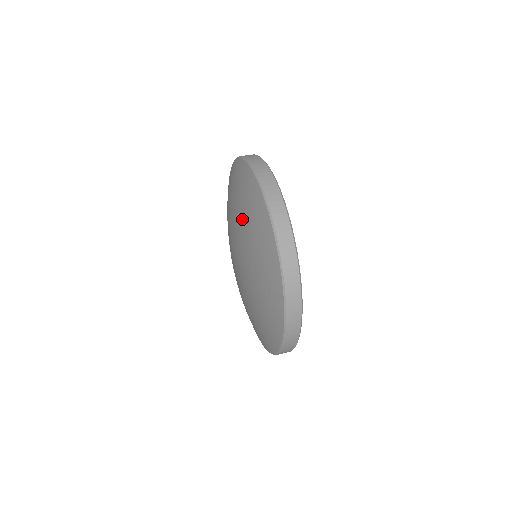
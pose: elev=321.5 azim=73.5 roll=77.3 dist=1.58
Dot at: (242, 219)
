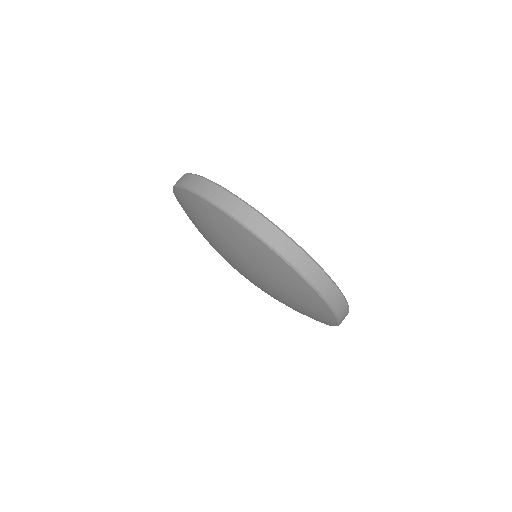
Dot at: (244, 258)
